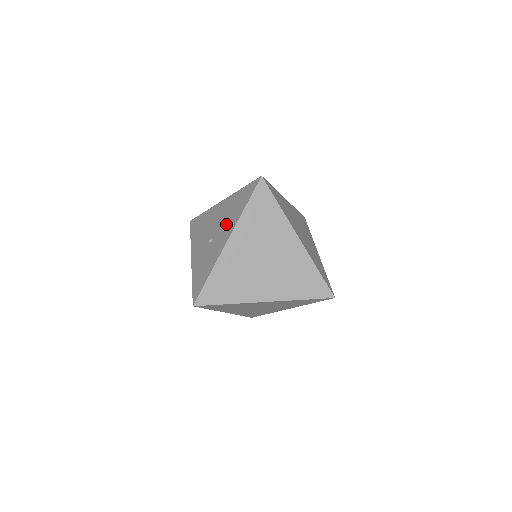
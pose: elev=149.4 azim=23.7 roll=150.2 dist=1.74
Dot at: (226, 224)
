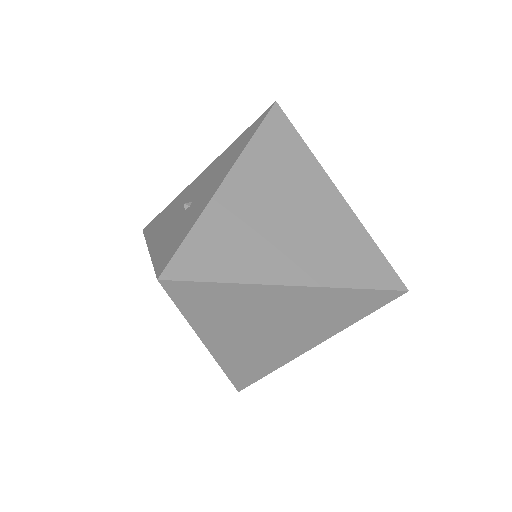
Dot at: (218, 172)
